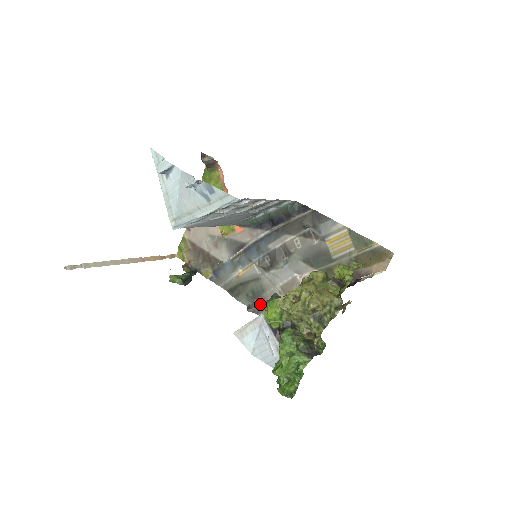
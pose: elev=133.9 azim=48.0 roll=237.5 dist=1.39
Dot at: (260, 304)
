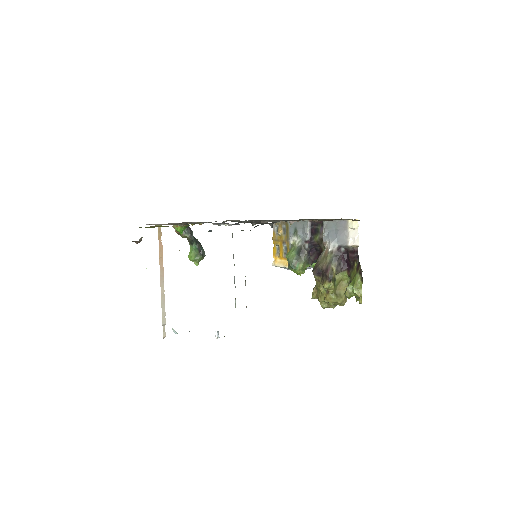
Dot at: occluded
